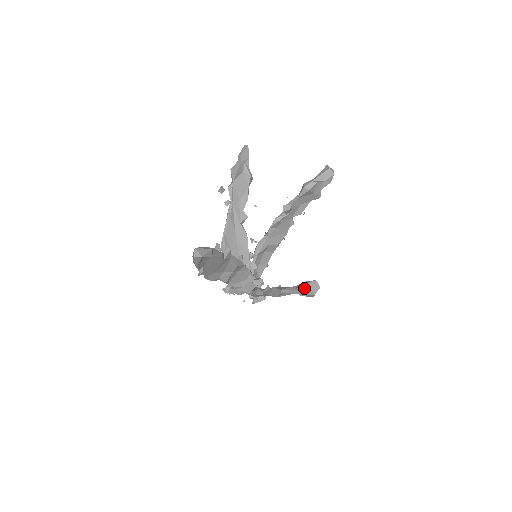
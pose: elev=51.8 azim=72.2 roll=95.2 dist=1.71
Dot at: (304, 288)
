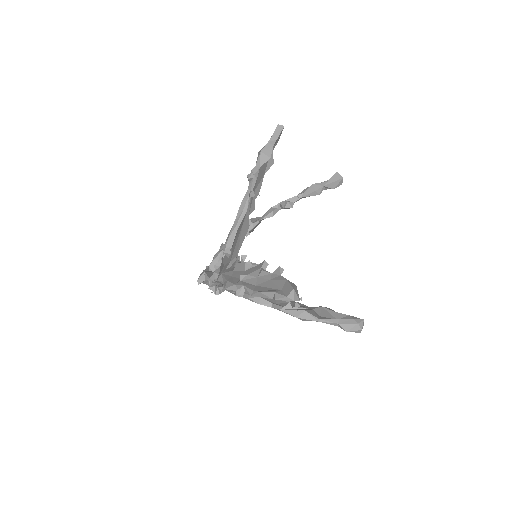
Dot at: (354, 326)
